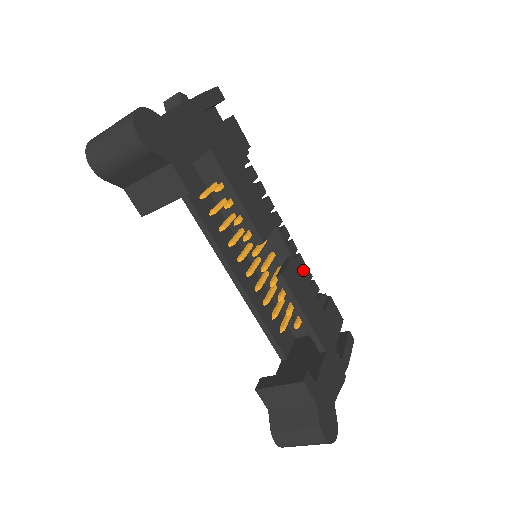
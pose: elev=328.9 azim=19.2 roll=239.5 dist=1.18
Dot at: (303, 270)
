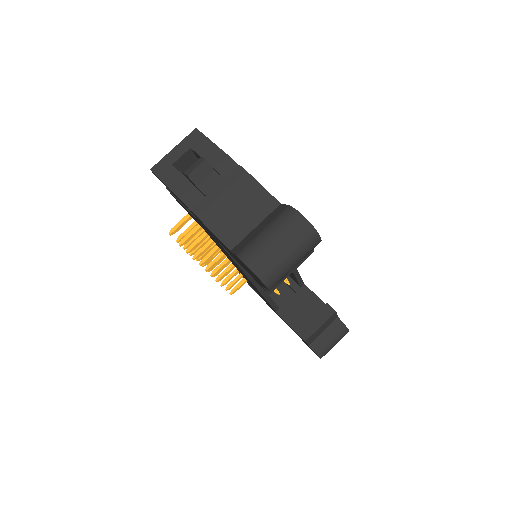
Dot at: occluded
